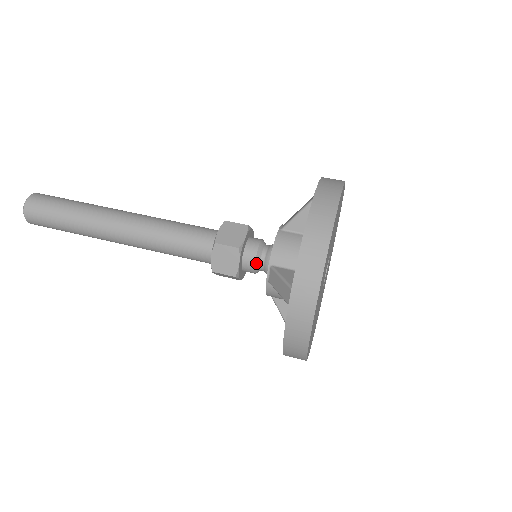
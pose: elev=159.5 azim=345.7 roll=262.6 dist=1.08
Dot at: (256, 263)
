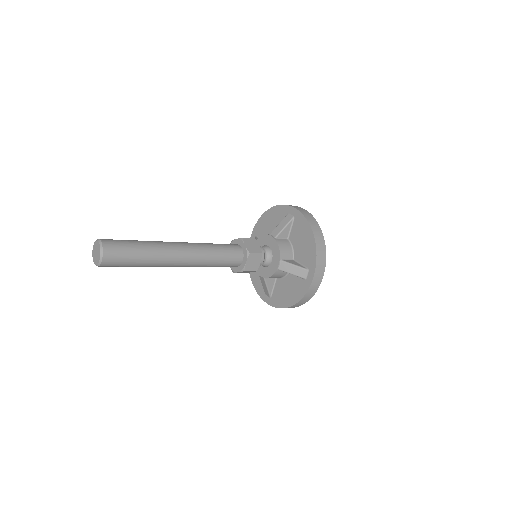
Dot at: (264, 260)
